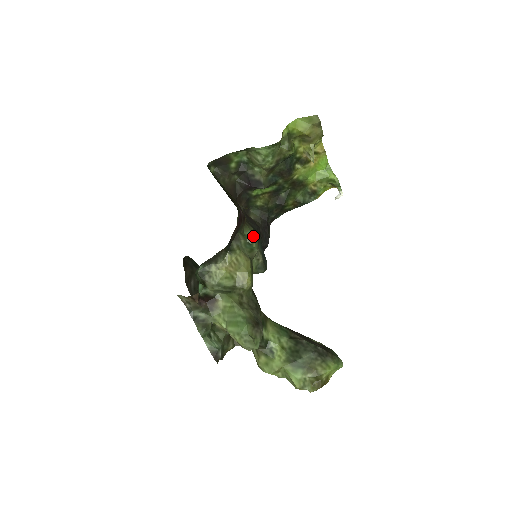
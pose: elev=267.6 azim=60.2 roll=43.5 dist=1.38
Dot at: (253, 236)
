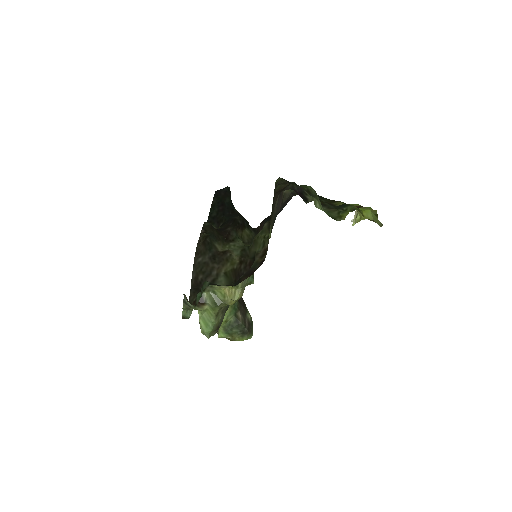
Dot at: occluded
